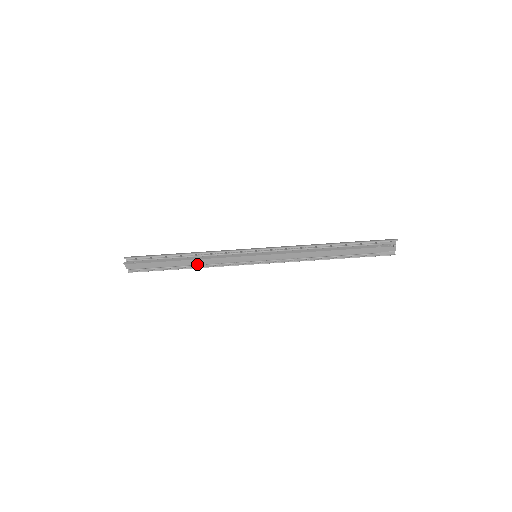
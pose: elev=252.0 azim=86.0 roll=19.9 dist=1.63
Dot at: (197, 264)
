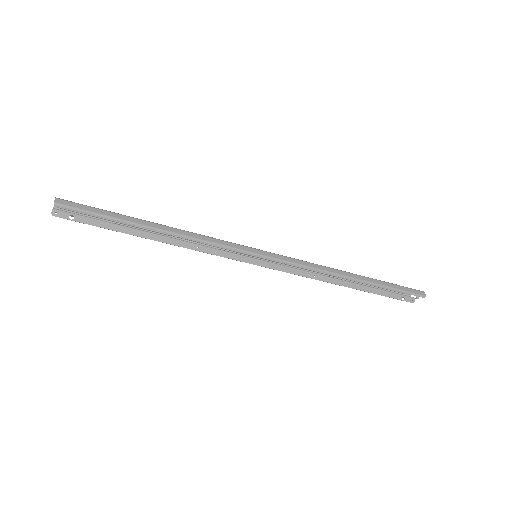
Dot at: occluded
